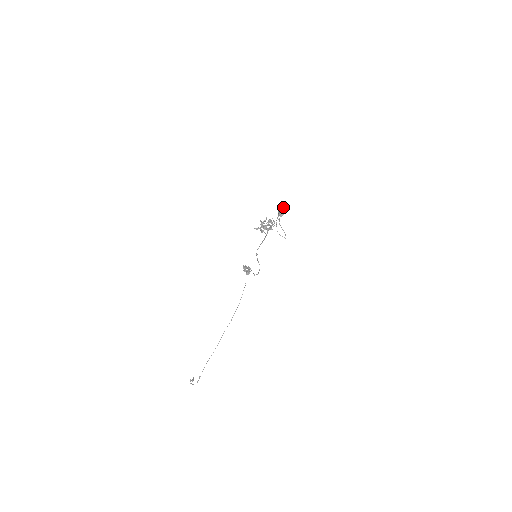
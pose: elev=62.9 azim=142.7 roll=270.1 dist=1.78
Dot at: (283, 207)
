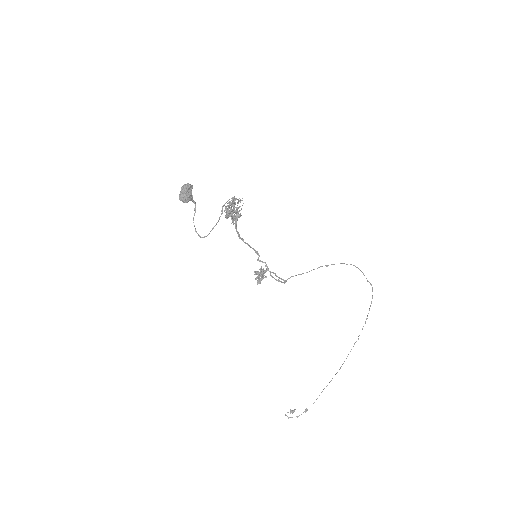
Dot at: (181, 187)
